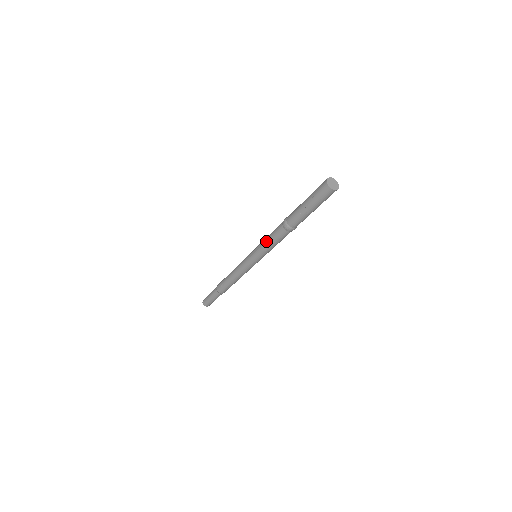
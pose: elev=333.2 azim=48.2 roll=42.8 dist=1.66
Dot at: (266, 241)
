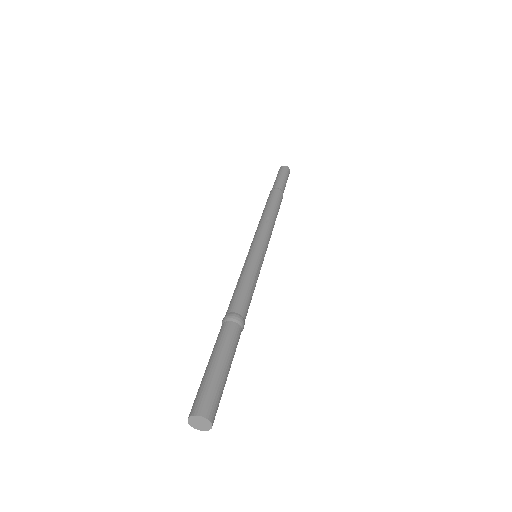
Dot at: occluded
